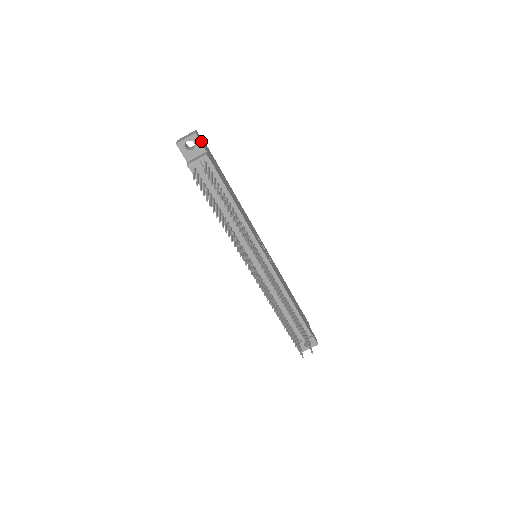
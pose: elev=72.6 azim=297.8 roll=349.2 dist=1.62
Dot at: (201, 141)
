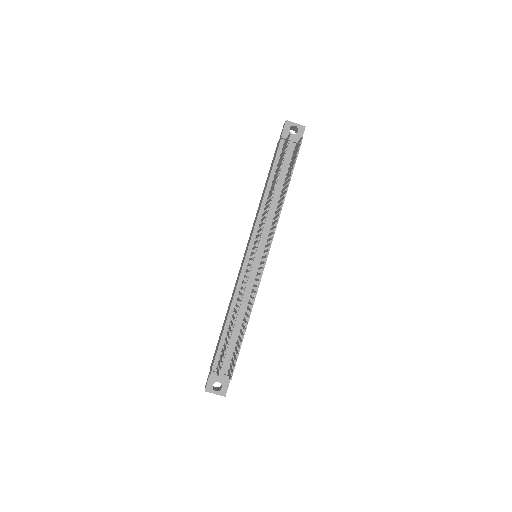
Dot at: (302, 136)
